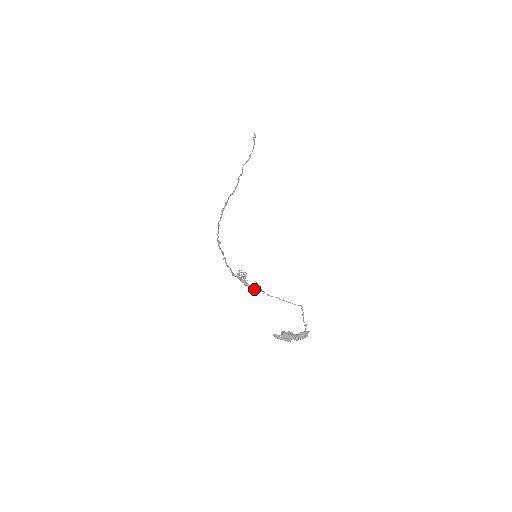
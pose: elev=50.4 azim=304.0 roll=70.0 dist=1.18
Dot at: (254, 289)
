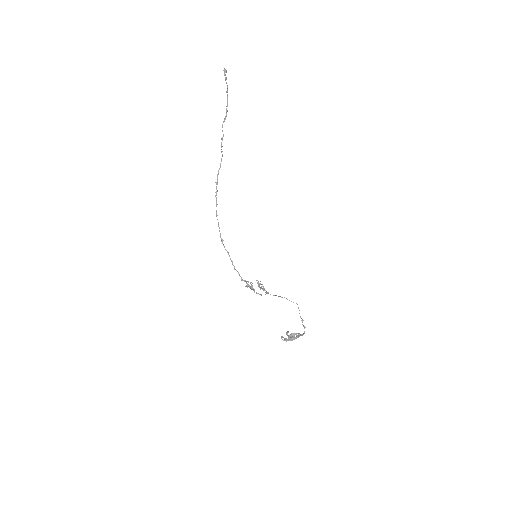
Dot at: (260, 288)
